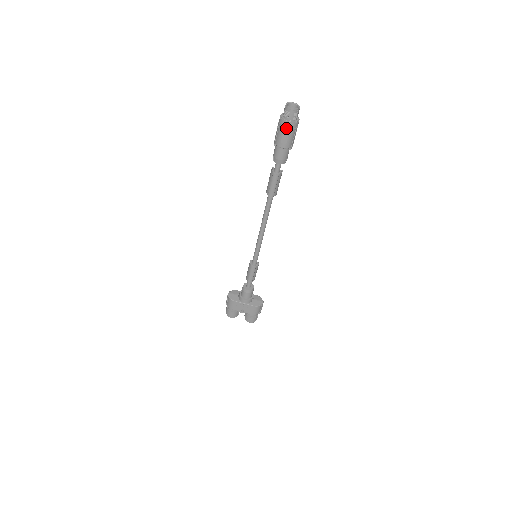
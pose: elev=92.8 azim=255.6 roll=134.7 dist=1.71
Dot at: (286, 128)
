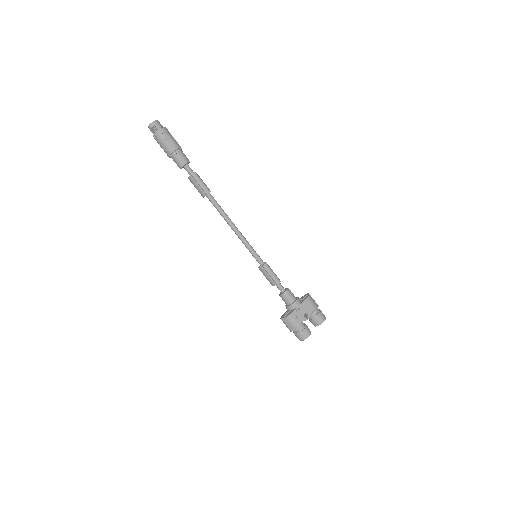
Dot at: (164, 135)
